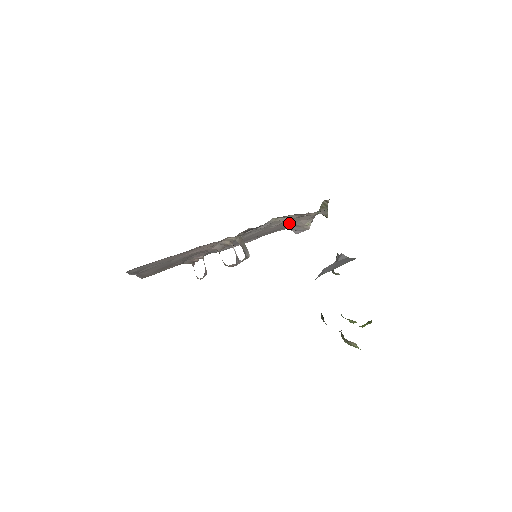
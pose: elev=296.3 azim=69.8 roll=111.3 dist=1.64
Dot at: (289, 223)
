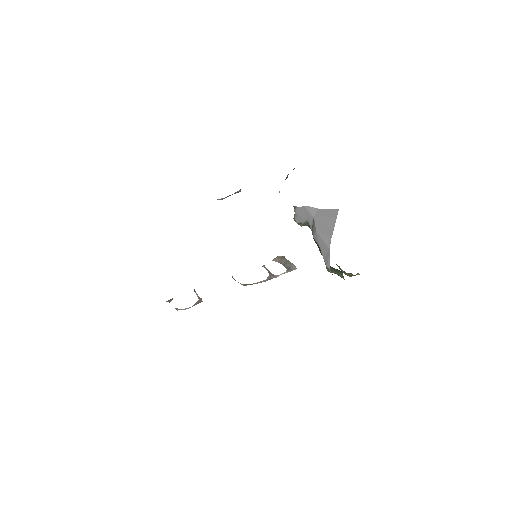
Dot at: occluded
